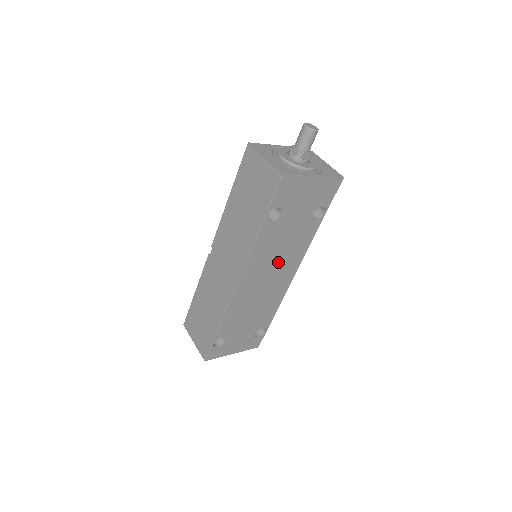
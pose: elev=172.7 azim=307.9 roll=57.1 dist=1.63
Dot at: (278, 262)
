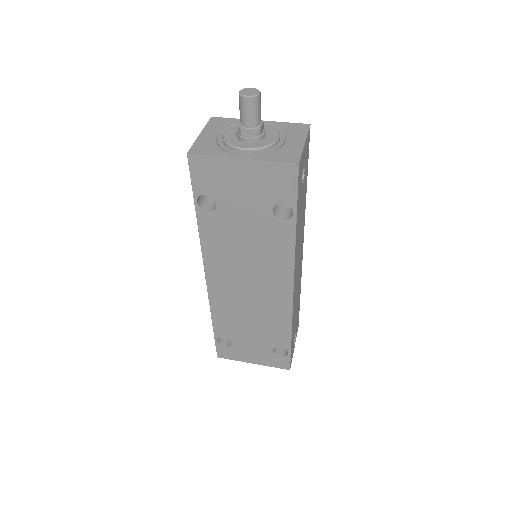
Dot at: (253, 267)
